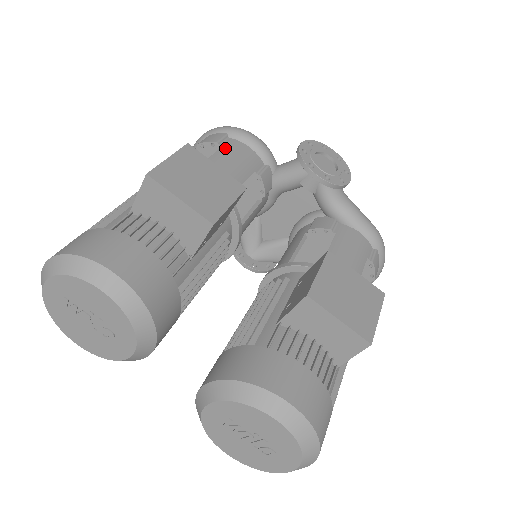
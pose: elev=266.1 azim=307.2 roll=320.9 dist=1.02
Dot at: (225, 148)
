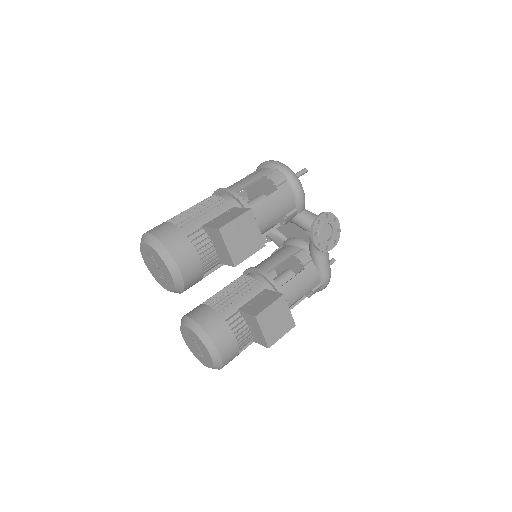
Dot at: (278, 192)
